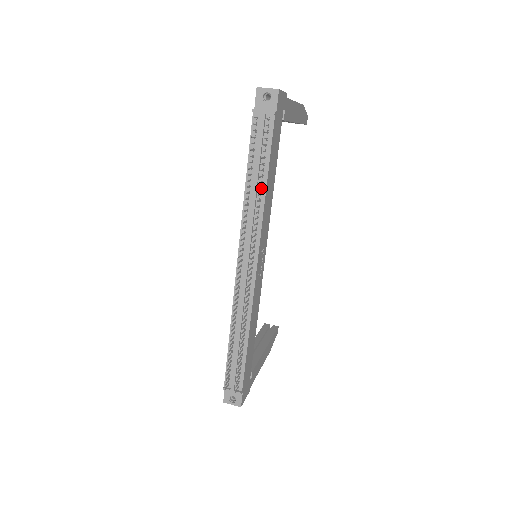
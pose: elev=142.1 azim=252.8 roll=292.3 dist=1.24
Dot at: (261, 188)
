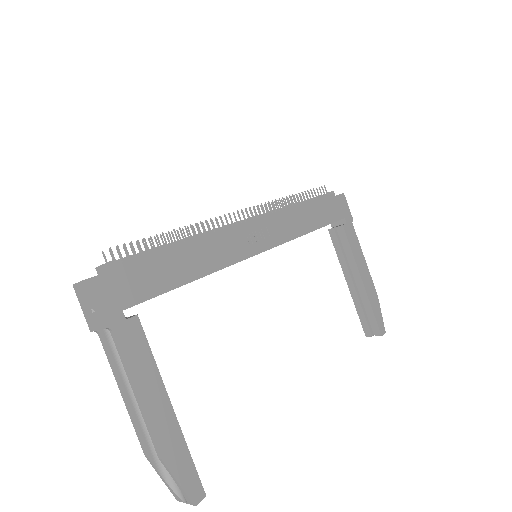
Dot at: (296, 204)
